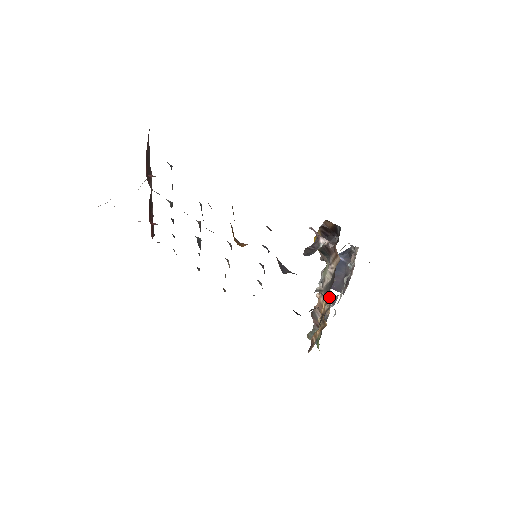
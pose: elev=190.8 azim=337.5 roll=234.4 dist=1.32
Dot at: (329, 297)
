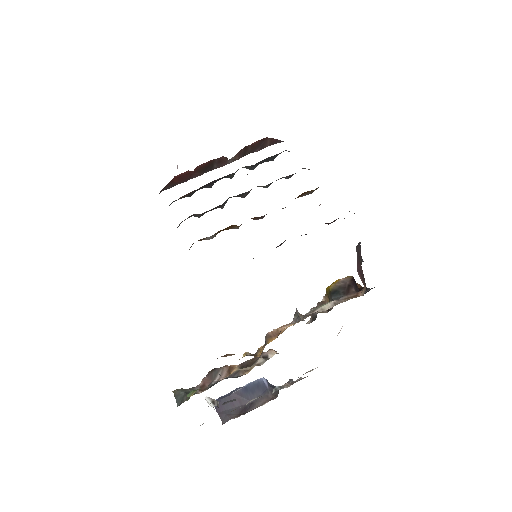
Dot at: (264, 360)
